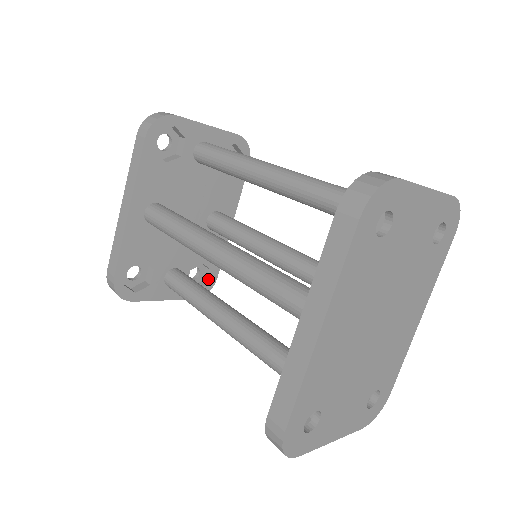
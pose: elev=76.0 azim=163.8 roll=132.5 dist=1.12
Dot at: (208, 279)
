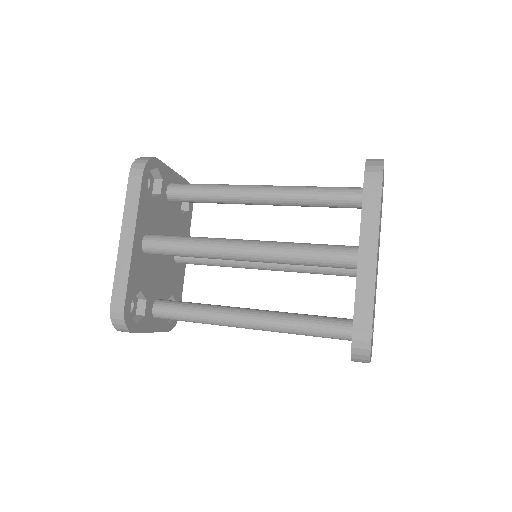
Dot at: occluded
